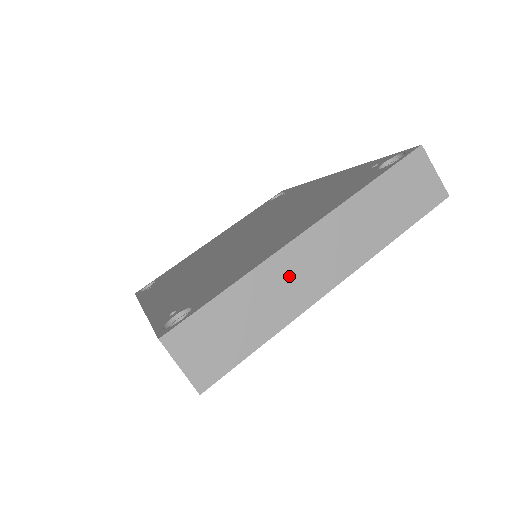
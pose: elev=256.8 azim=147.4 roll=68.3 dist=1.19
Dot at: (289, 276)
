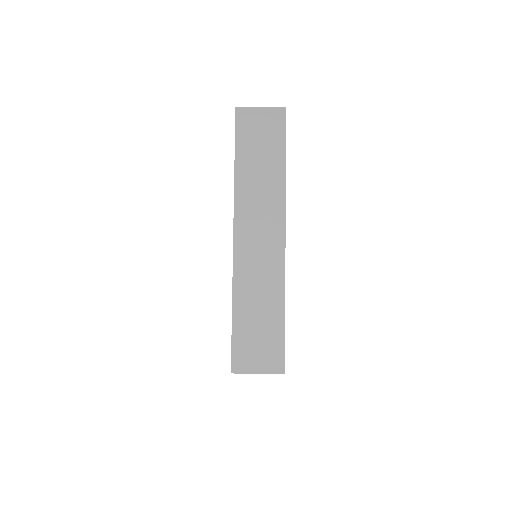
Dot at: (254, 264)
